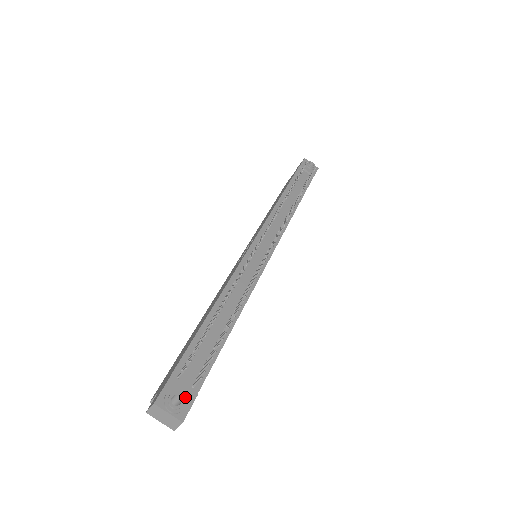
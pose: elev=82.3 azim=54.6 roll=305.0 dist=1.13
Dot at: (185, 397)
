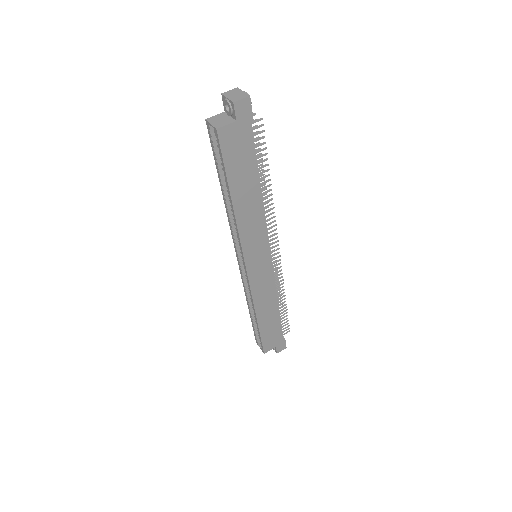
Dot at: occluded
